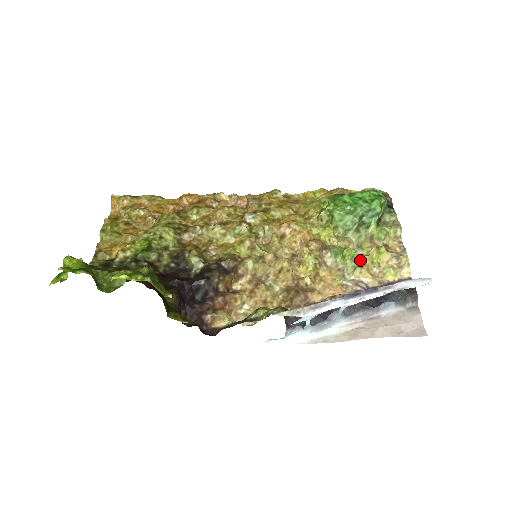
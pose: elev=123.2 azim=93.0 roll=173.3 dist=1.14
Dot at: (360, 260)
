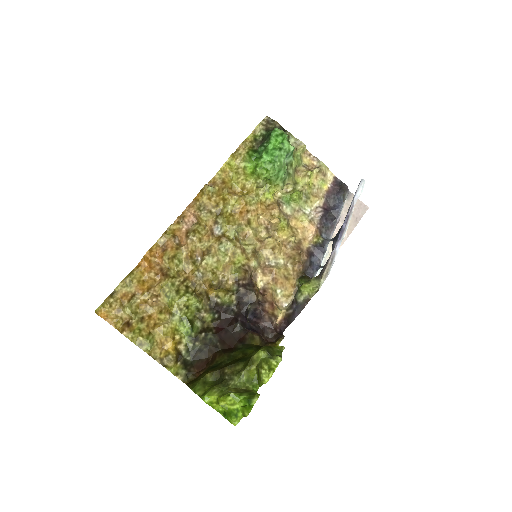
Dot at: (305, 194)
